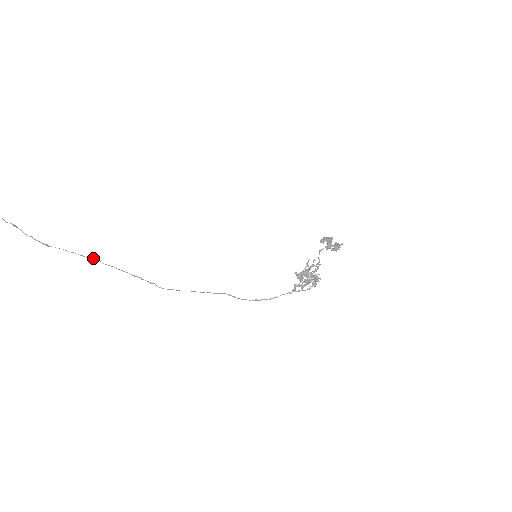
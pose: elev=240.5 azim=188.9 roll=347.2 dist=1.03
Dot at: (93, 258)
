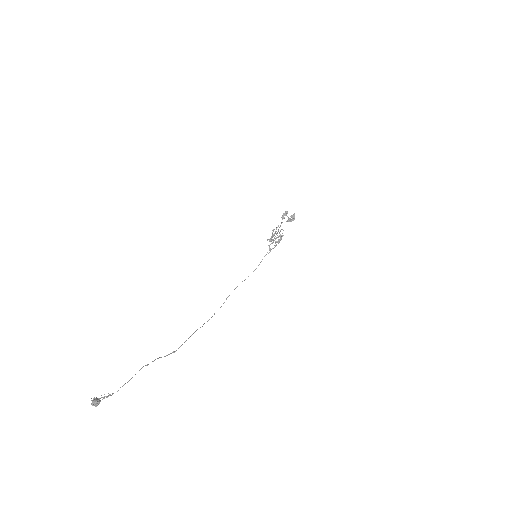
Dot at: (192, 334)
